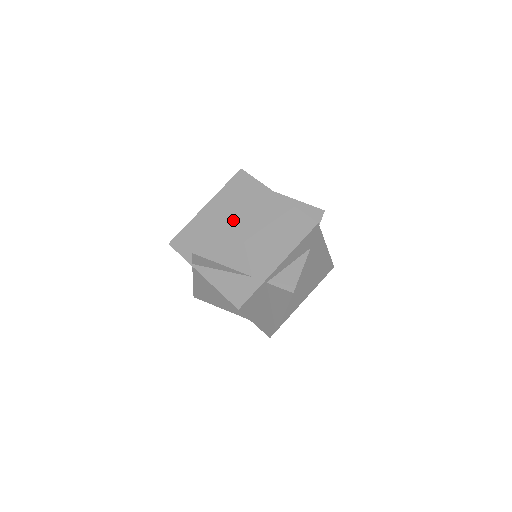
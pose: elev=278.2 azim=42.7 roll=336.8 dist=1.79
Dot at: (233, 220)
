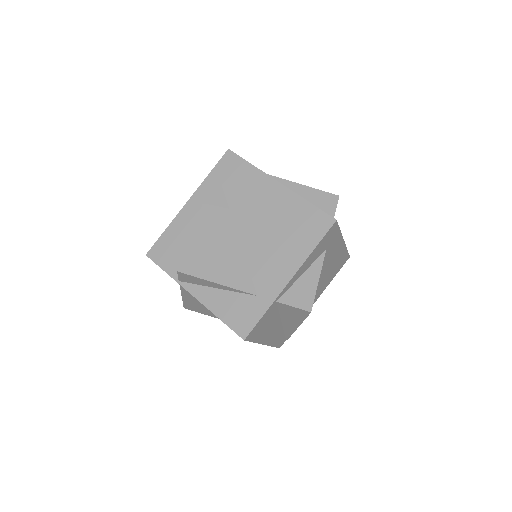
Dot at: (225, 220)
